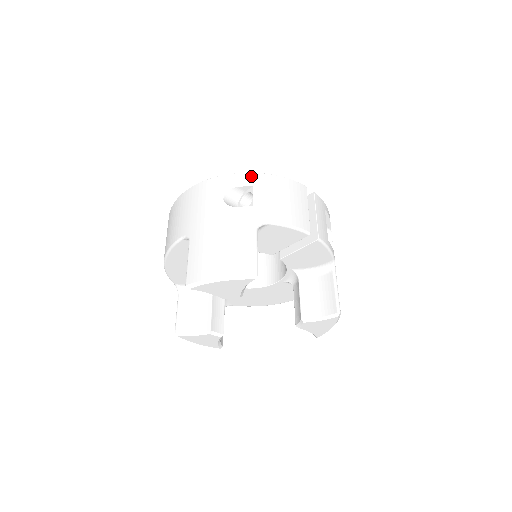
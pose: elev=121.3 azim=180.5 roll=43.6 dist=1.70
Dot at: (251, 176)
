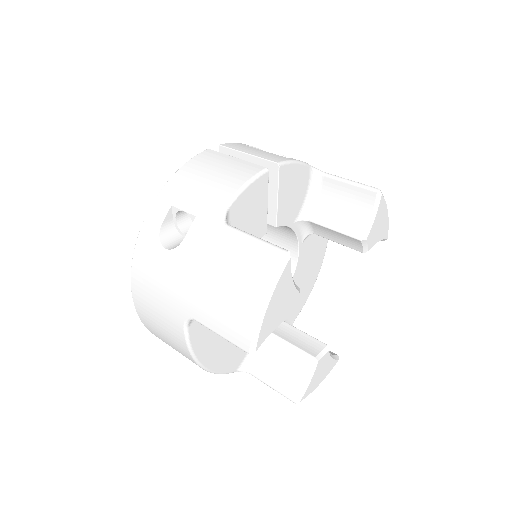
Dot at: (158, 202)
